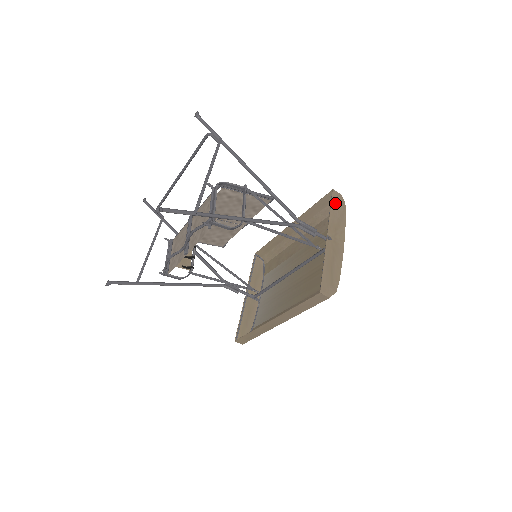
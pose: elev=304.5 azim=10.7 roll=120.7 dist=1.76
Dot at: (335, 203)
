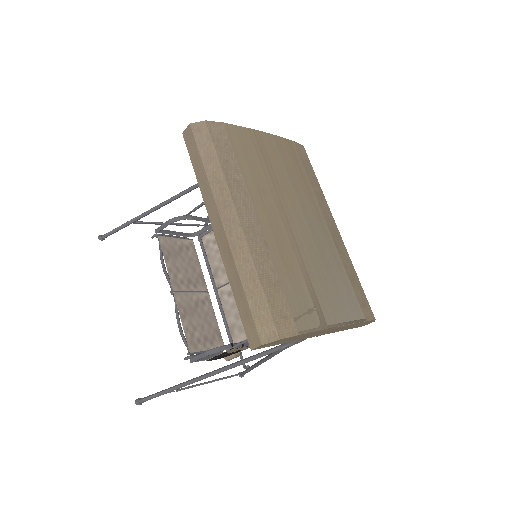
Dot at: occluded
